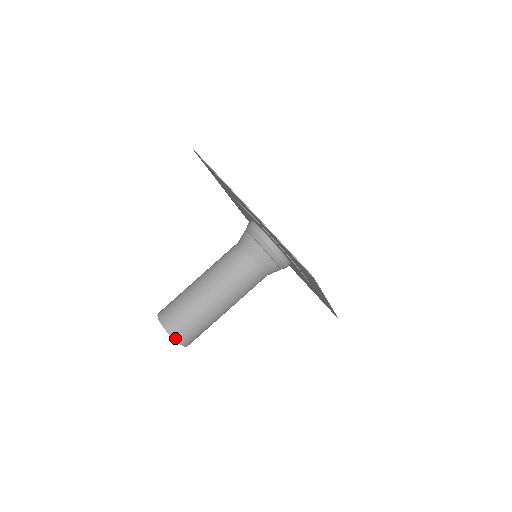
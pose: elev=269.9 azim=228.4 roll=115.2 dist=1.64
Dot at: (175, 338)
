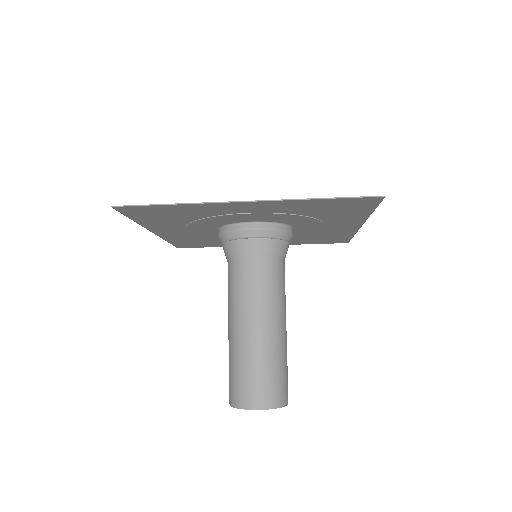
Dot at: (279, 406)
